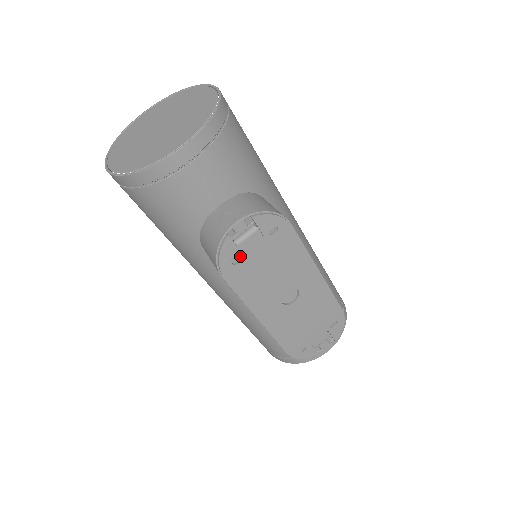
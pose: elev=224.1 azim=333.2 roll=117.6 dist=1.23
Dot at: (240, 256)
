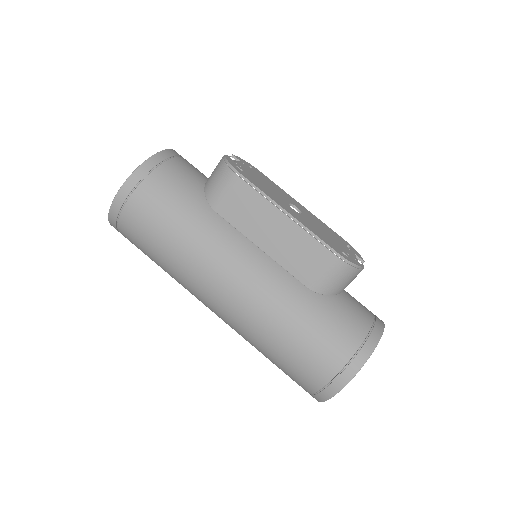
Dot at: (241, 168)
